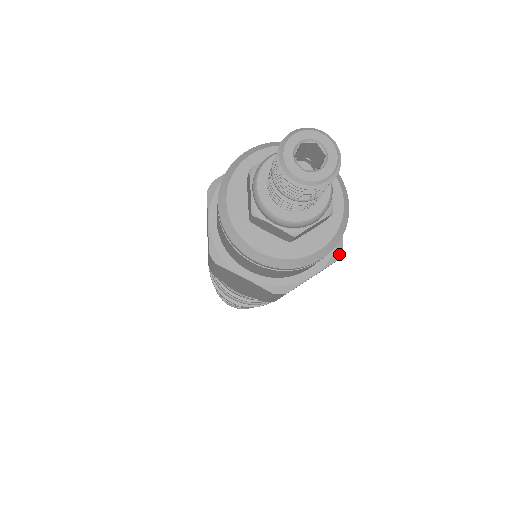
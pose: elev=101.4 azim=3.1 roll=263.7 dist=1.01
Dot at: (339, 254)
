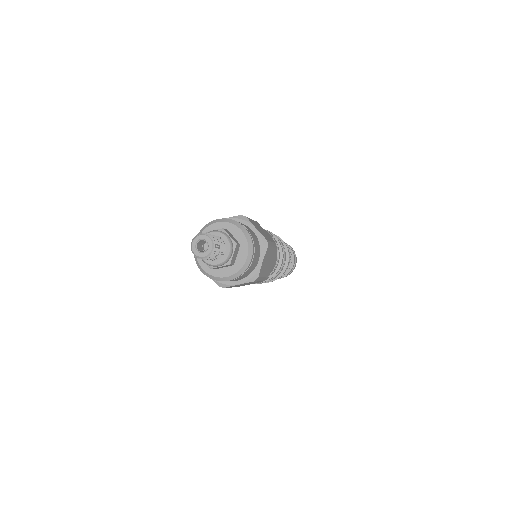
Dot at: (266, 244)
